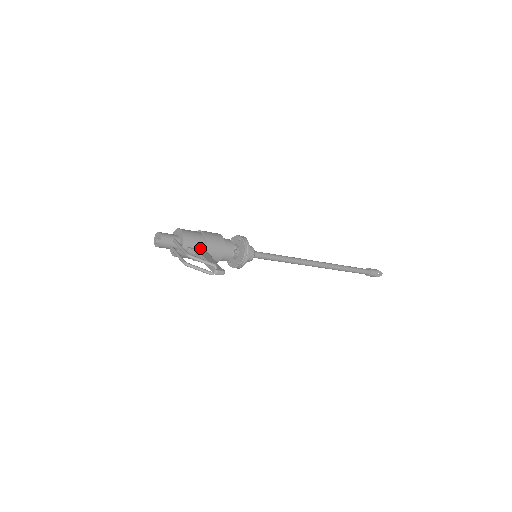
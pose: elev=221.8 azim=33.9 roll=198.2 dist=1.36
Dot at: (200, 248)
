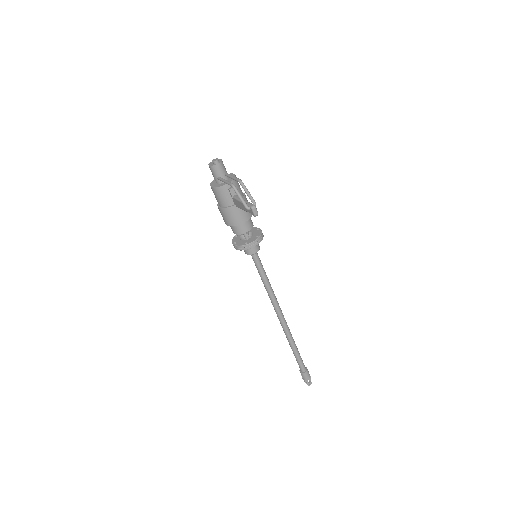
Dot at: occluded
